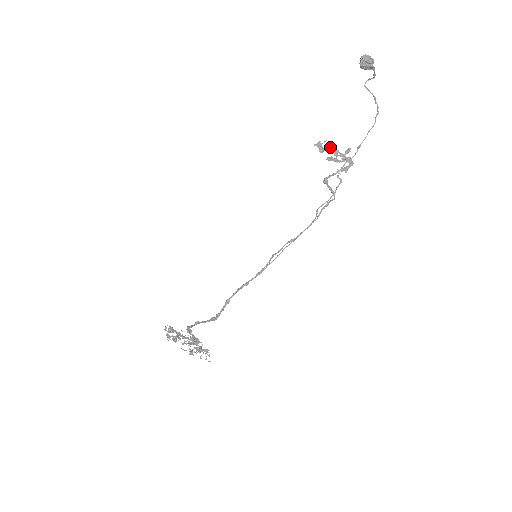
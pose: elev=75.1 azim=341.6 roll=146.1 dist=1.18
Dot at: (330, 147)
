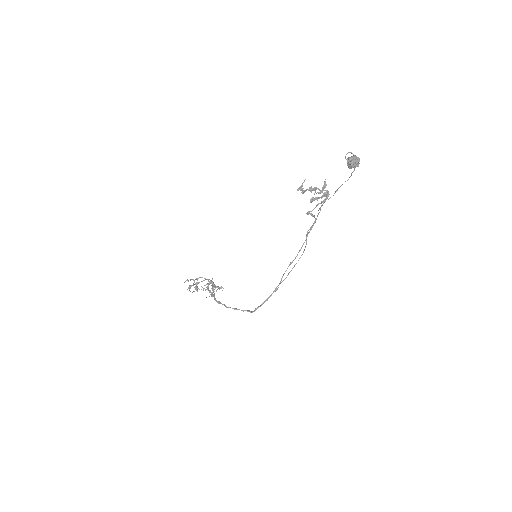
Dot at: (310, 187)
